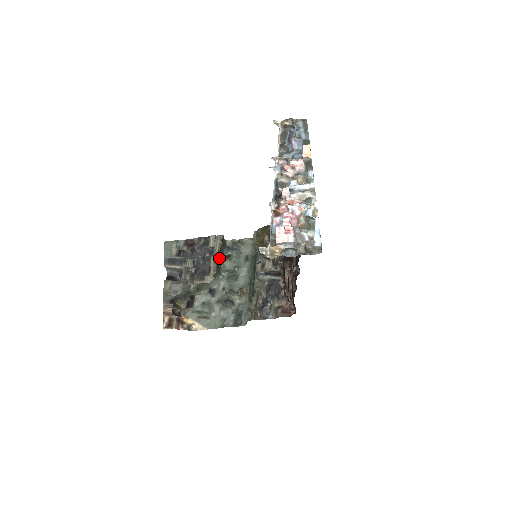
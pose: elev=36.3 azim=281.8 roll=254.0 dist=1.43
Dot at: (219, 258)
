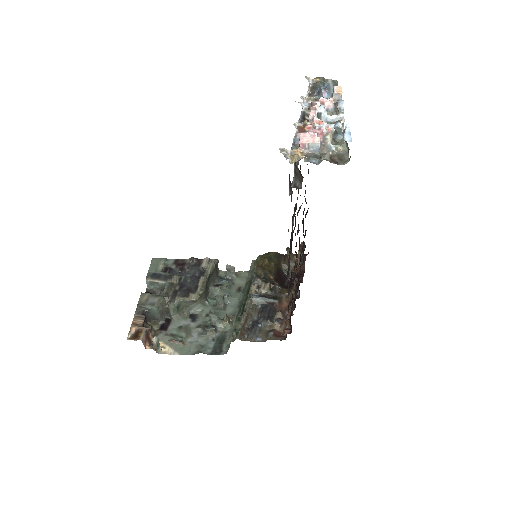
Dot at: (209, 284)
